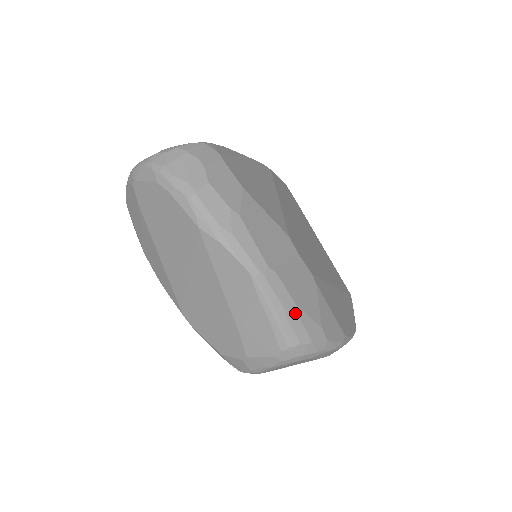
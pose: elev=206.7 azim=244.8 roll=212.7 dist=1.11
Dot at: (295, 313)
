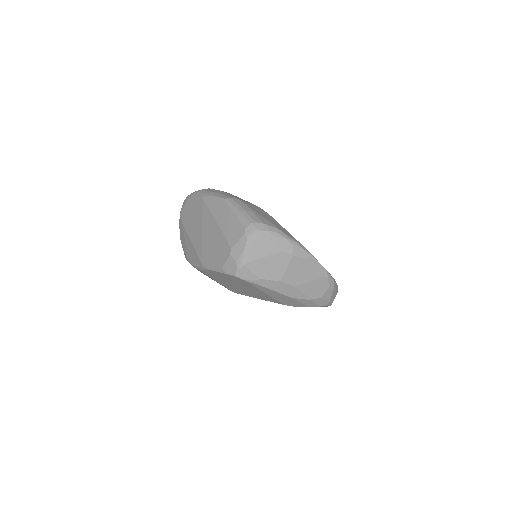
Dot at: (252, 212)
